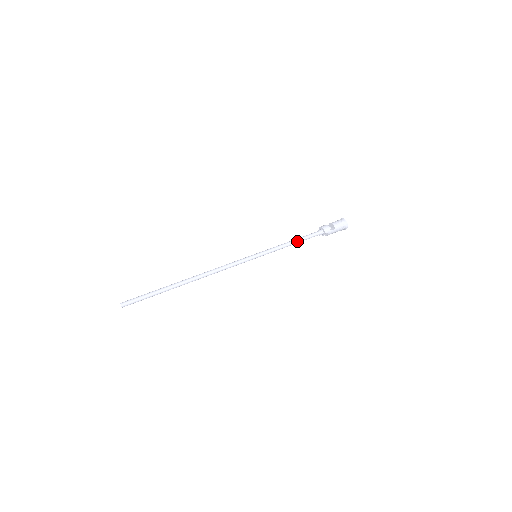
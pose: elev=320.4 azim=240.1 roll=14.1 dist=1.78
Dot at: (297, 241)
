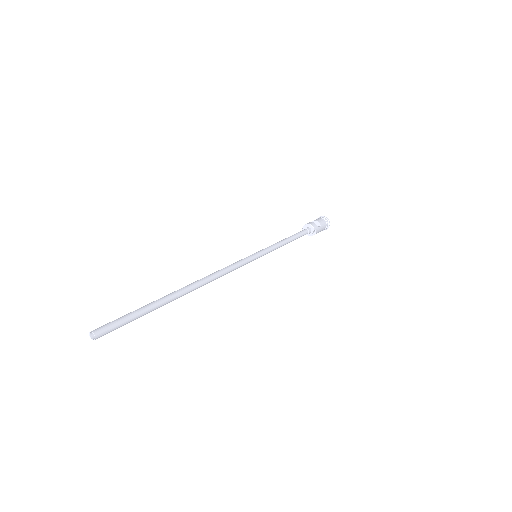
Dot at: (291, 239)
